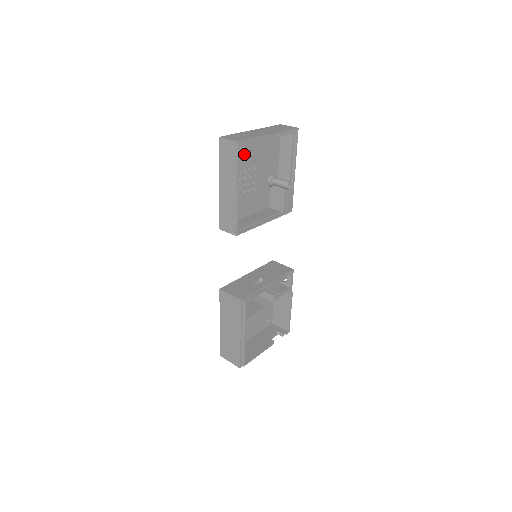
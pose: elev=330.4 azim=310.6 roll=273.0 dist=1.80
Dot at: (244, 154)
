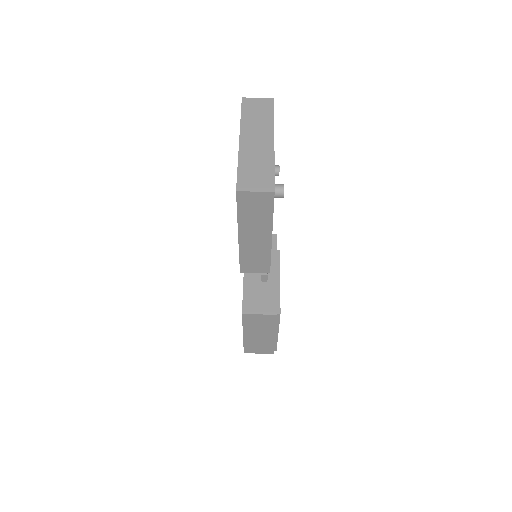
Dot at: (277, 197)
